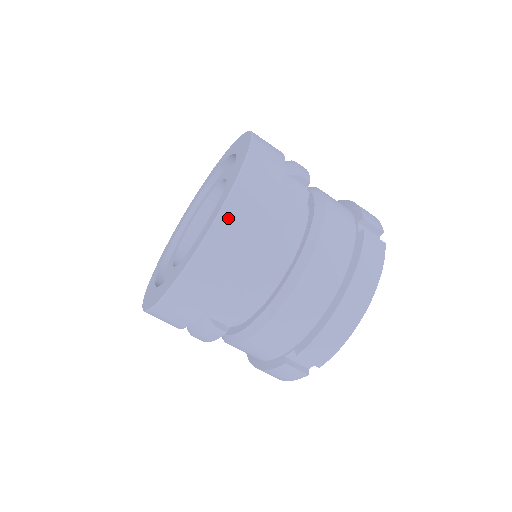
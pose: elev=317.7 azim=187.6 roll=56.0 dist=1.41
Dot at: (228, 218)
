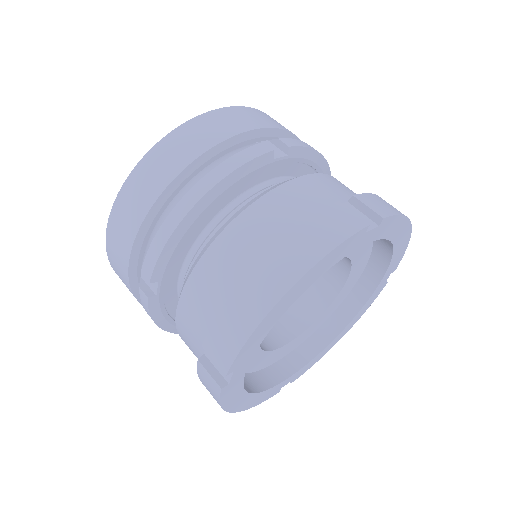
Dot at: (156, 154)
